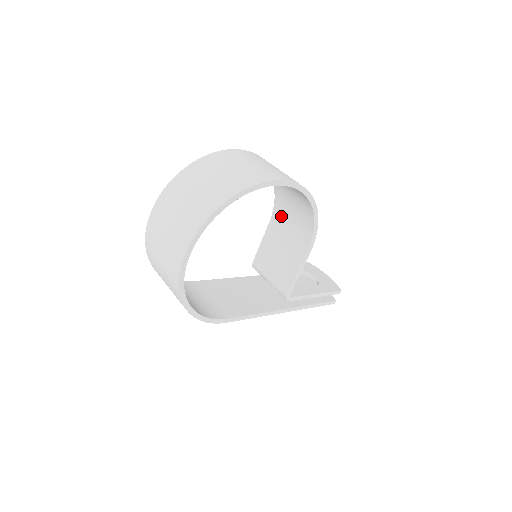
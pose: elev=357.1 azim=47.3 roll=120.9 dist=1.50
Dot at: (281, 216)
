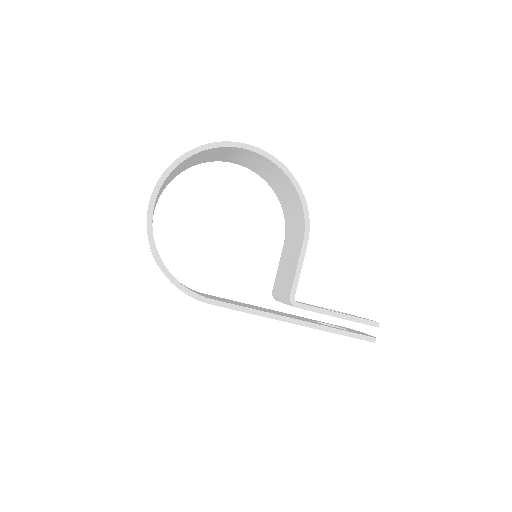
Dot at: (289, 229)
